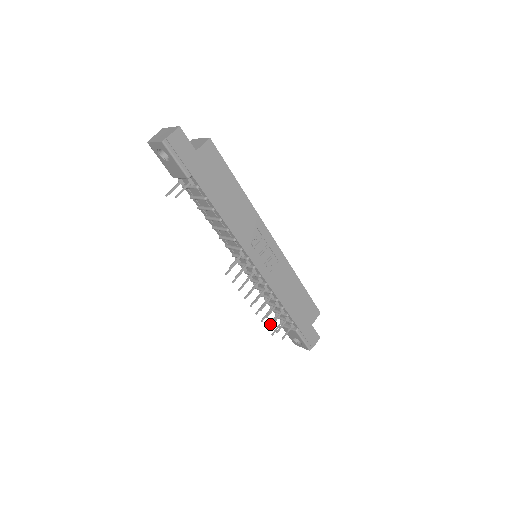
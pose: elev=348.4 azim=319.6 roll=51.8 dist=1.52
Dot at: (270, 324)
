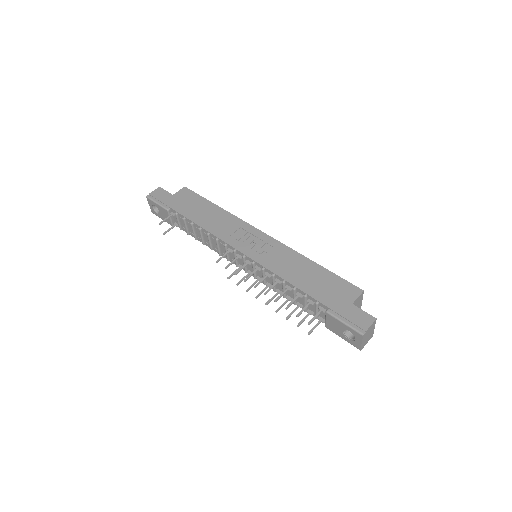
Dot at: (301, 322)
